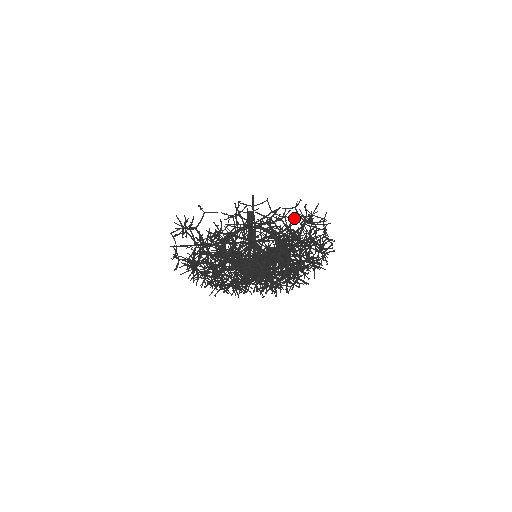
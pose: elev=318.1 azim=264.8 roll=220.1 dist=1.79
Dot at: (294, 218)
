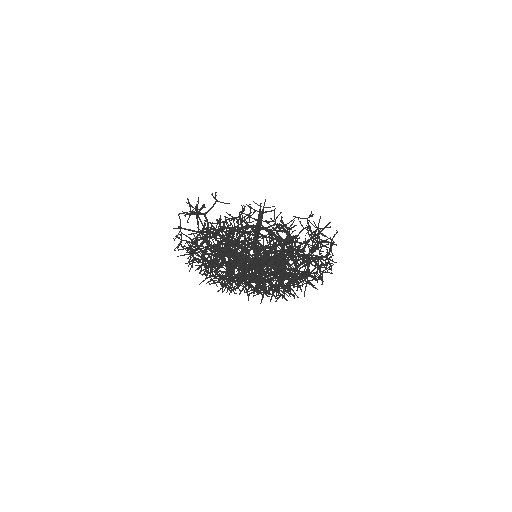
Dot at: (296, 235)
